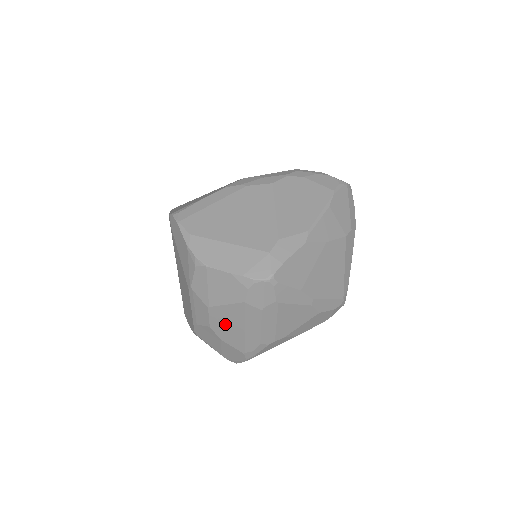
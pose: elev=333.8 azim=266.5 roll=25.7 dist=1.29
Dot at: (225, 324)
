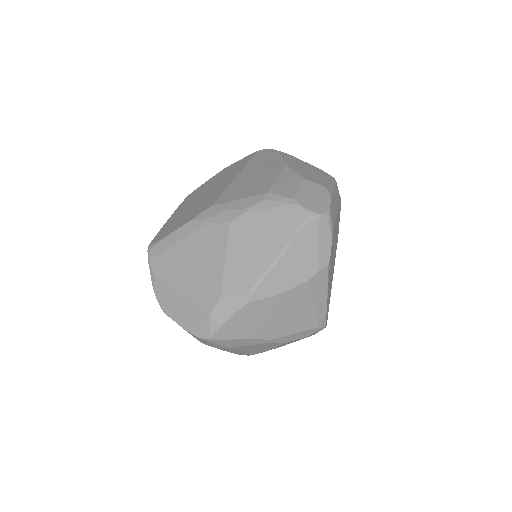
Dot at: occluded
